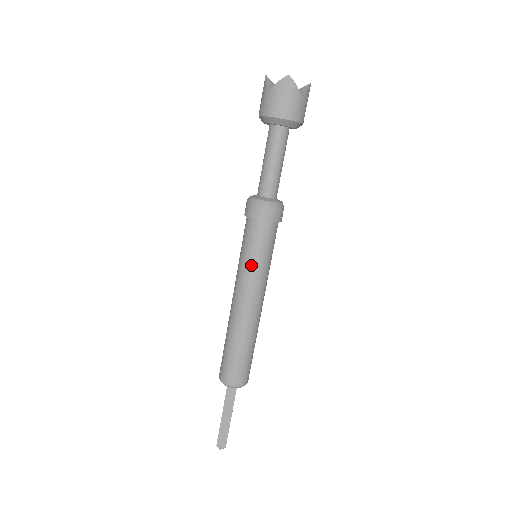
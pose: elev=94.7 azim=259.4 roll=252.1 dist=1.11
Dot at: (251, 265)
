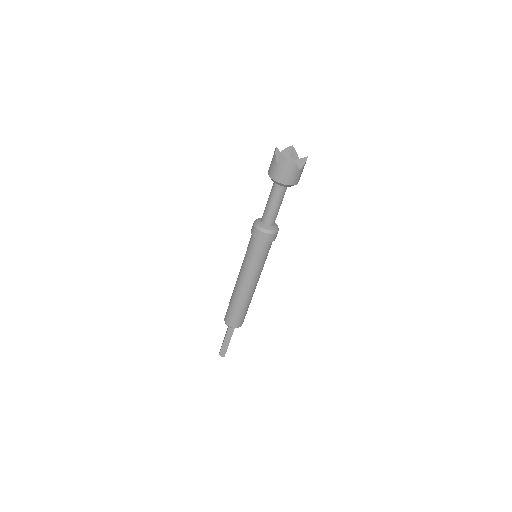
Dot at: (252, 265)
